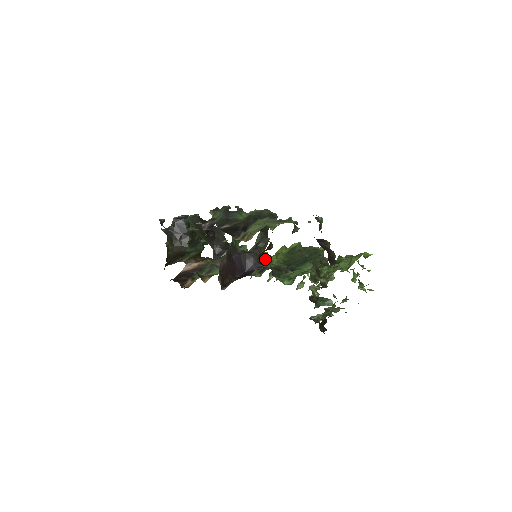
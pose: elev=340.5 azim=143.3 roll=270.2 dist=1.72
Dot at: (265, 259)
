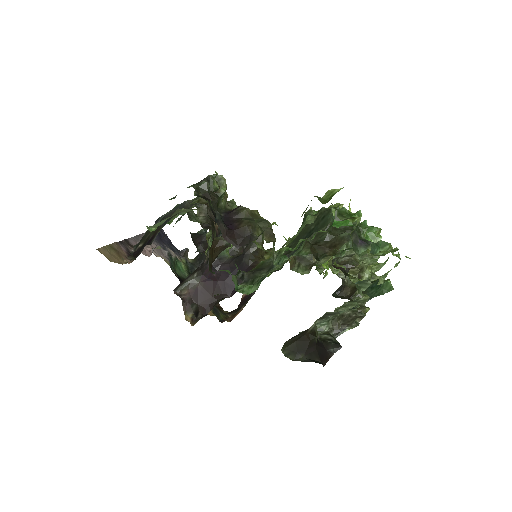
Dot at: (271, 255)
